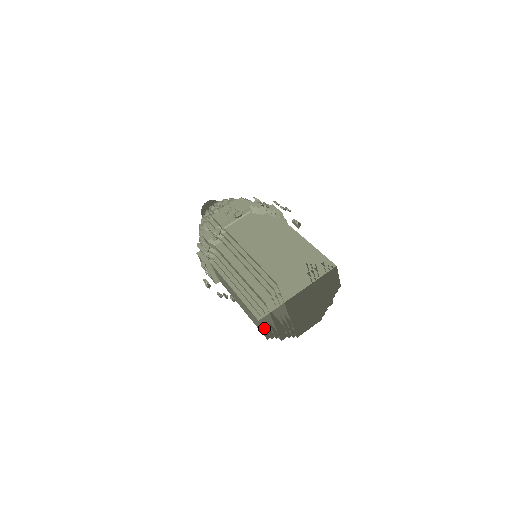
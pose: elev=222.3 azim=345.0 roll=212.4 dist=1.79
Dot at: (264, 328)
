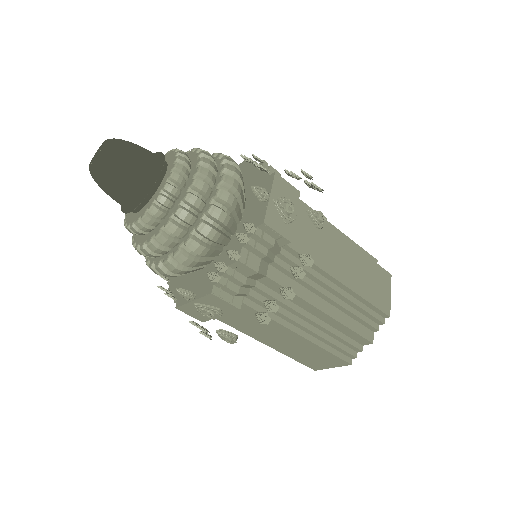
Dot at: occluded
